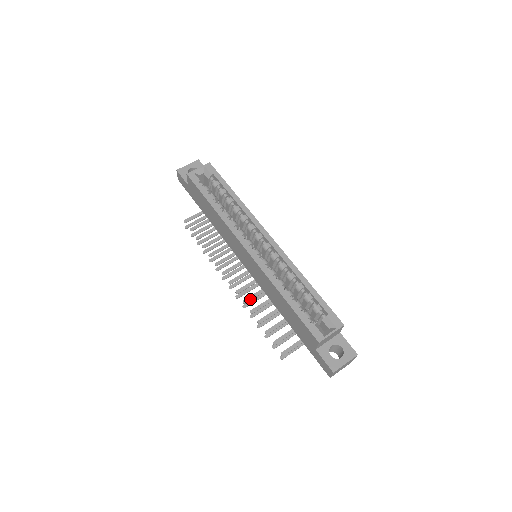
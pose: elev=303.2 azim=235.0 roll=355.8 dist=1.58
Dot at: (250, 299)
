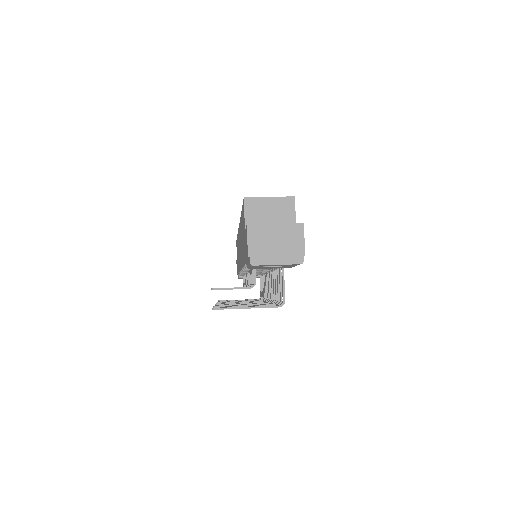
Dot at: occluded
